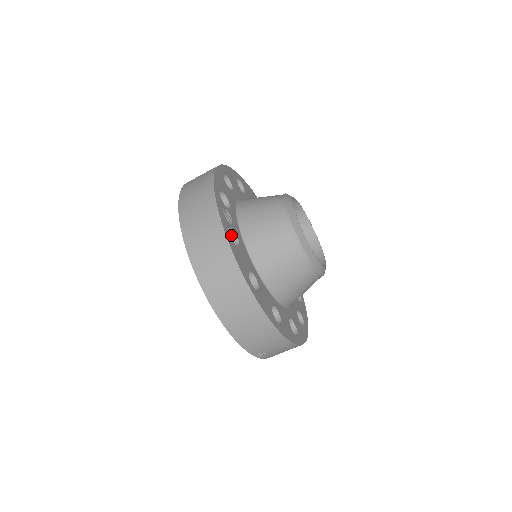
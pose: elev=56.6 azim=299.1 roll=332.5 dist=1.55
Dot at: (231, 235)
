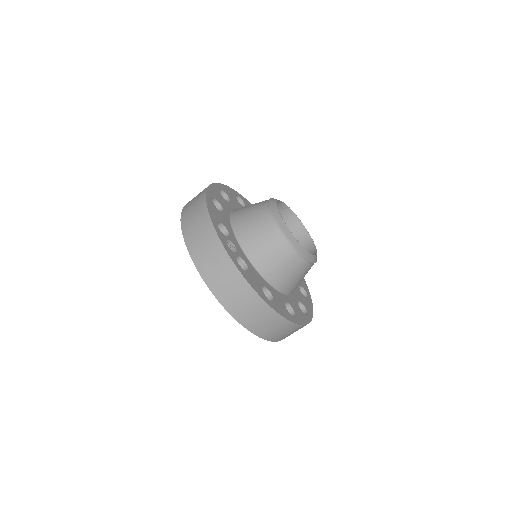
Dot at: (238, 260)
